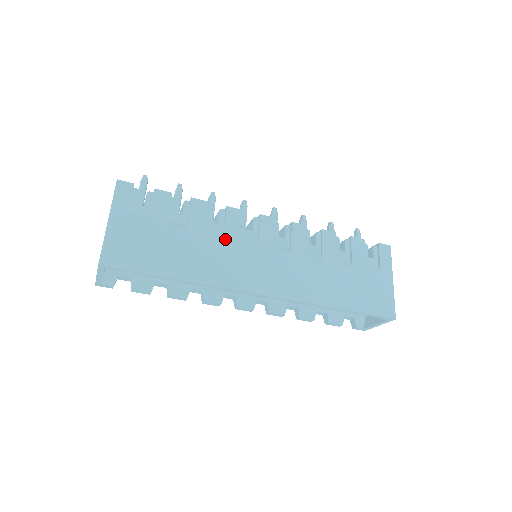
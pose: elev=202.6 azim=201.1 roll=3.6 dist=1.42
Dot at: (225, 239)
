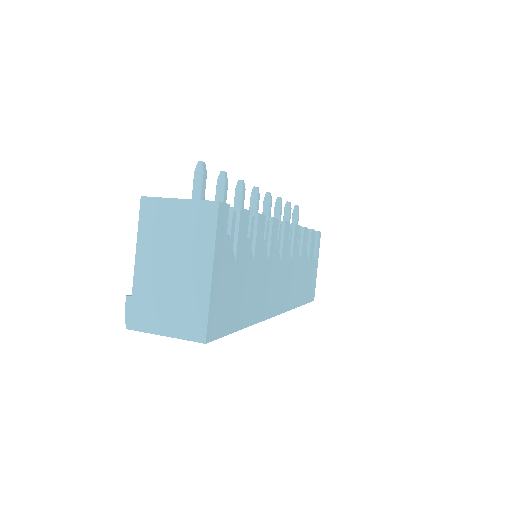
Dot at: (270, 261)
